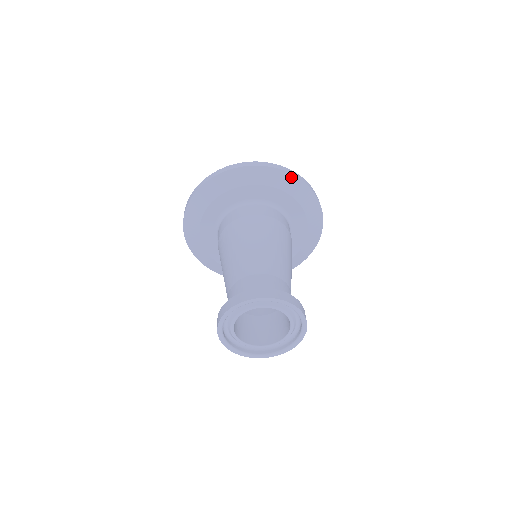
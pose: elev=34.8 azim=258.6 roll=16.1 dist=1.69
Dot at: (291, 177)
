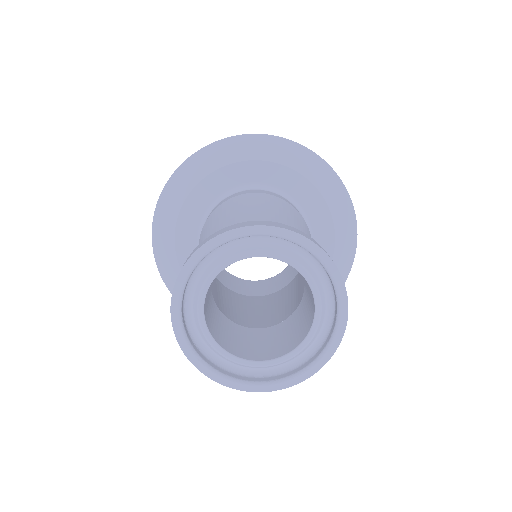
Dot at: (354, 236)
